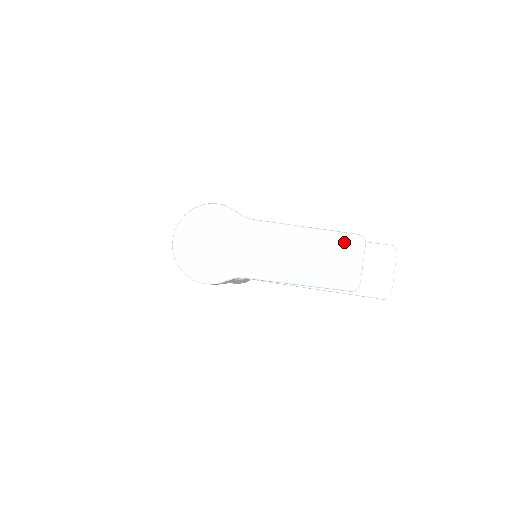
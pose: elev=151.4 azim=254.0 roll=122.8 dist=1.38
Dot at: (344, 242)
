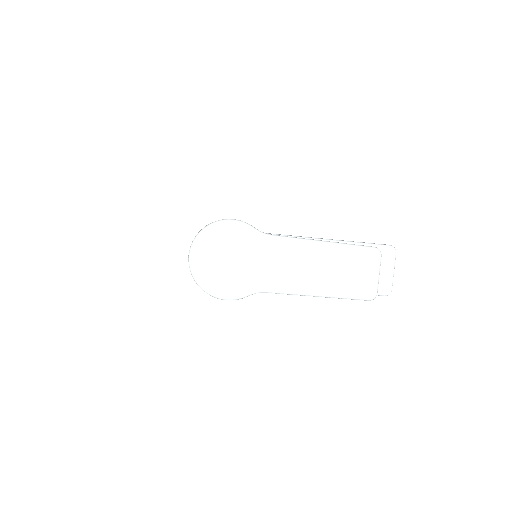
Dot at: (362, 255)
